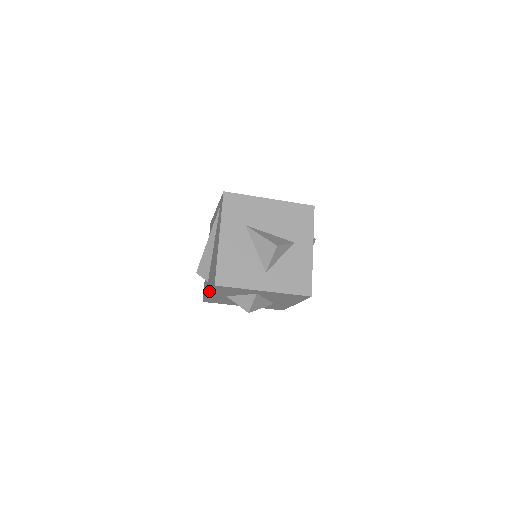
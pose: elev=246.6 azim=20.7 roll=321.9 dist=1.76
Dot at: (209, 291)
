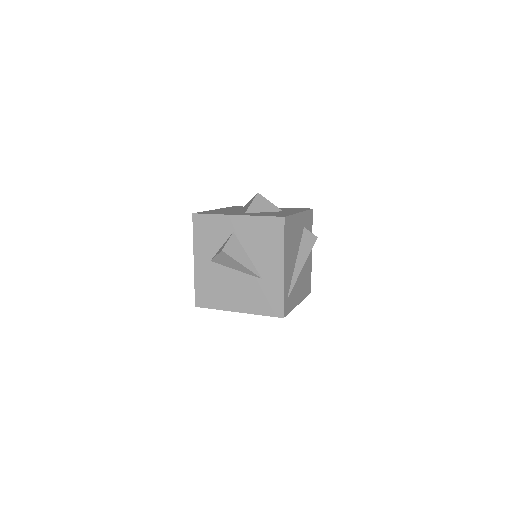
Dot at: (194, 249)
